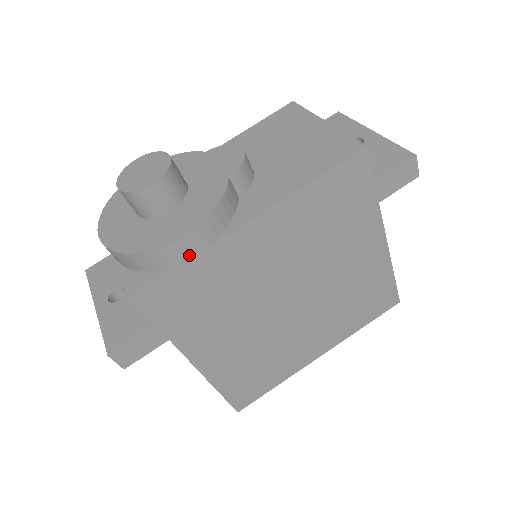
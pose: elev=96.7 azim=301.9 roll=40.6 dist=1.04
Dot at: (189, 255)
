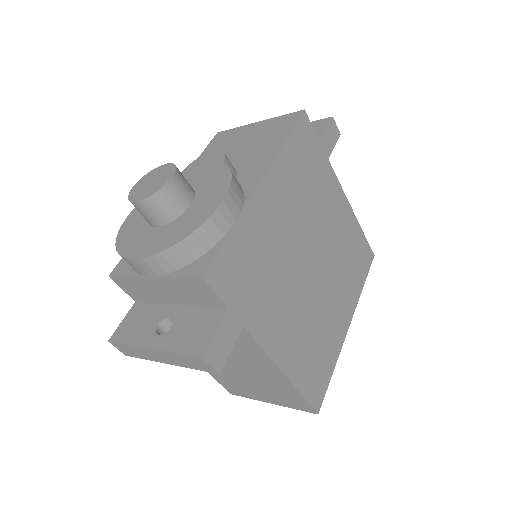
Dot at: (231, 222)
